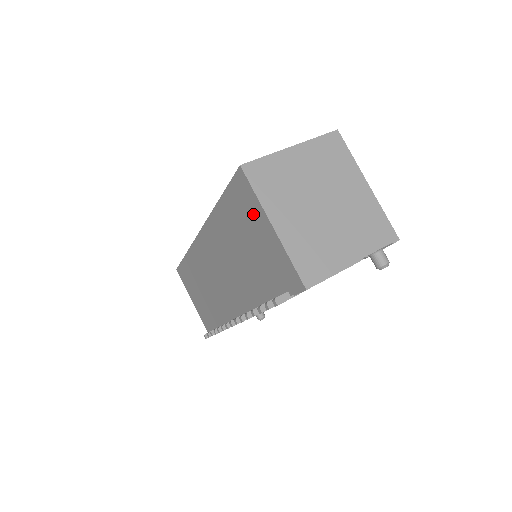
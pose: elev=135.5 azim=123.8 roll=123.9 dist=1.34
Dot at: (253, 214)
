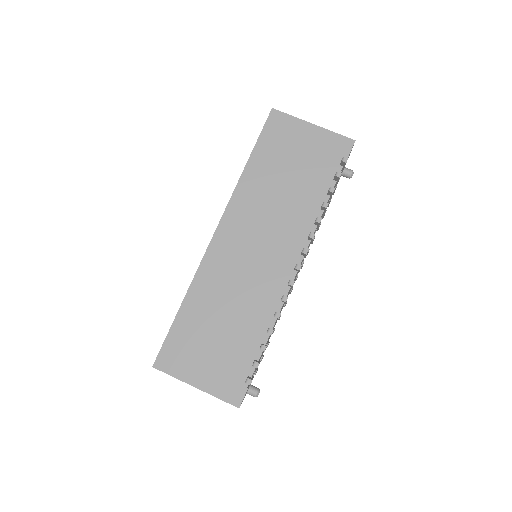
Dot at: (292, 132)
